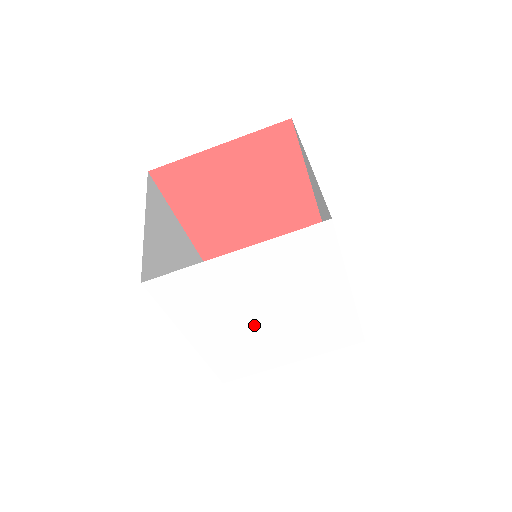
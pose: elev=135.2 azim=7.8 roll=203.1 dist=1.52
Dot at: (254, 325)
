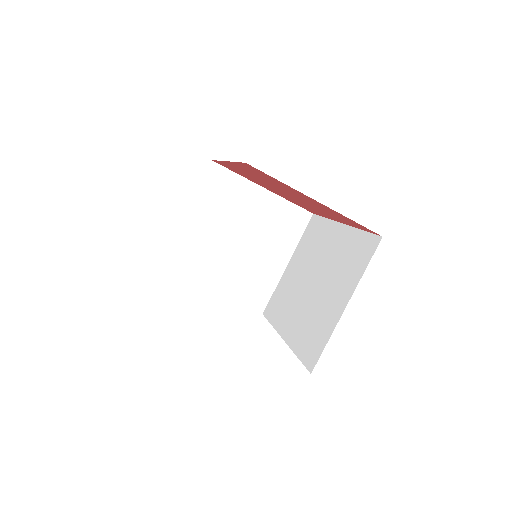
Dot at: occluded
